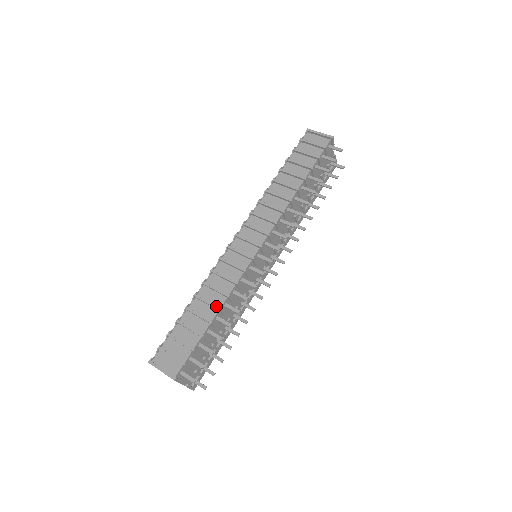
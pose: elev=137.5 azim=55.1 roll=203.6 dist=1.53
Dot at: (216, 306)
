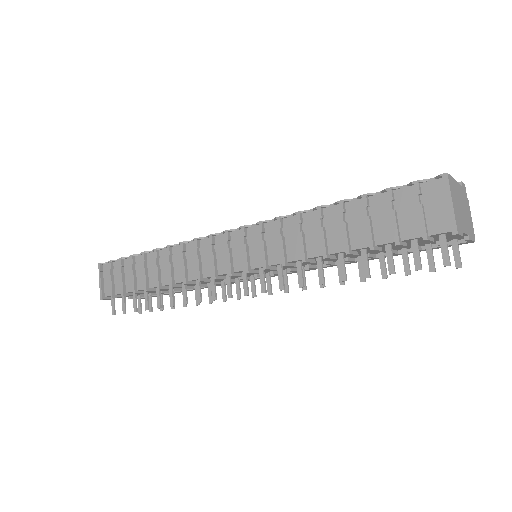
Dot at: (158, 282)
